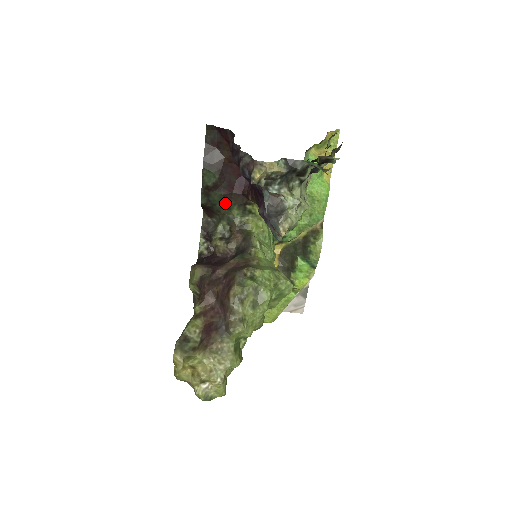
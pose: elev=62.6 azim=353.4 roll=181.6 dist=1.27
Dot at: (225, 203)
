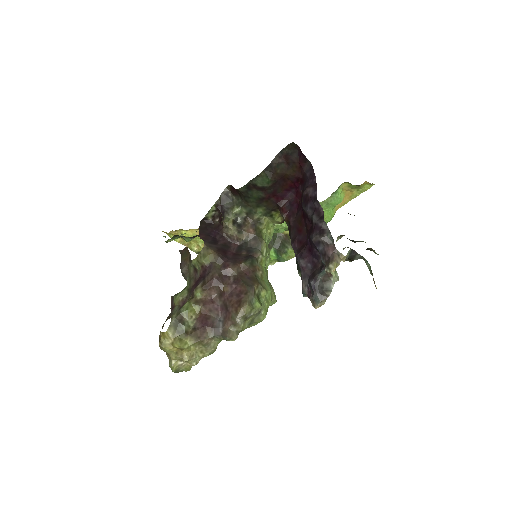
Dot at: (258, 201)
